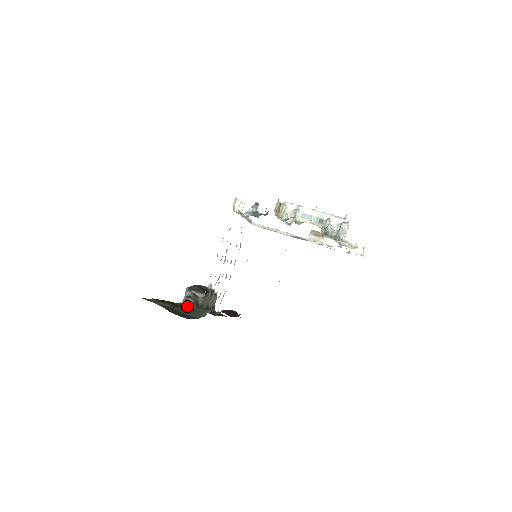
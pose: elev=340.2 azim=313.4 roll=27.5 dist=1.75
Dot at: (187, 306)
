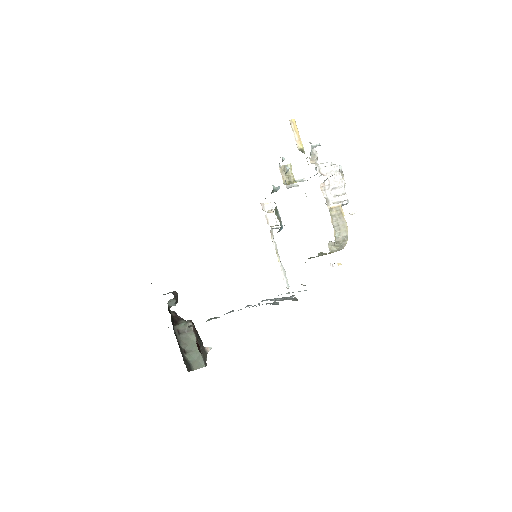
Dot at: occluded
